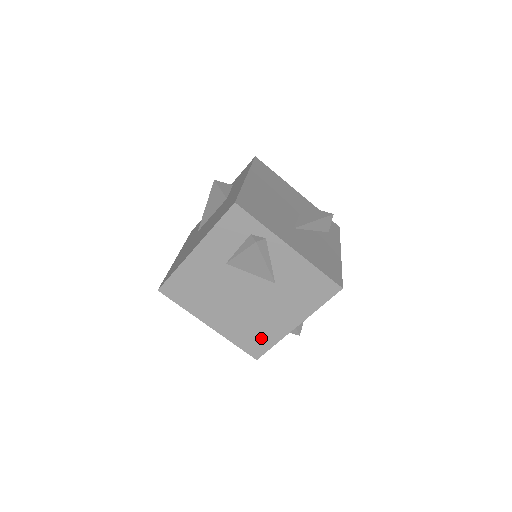
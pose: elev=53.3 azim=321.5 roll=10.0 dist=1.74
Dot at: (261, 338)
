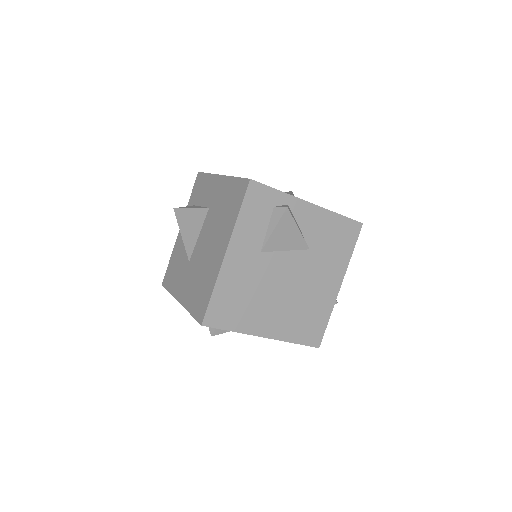
Dot at: (315, 320)
